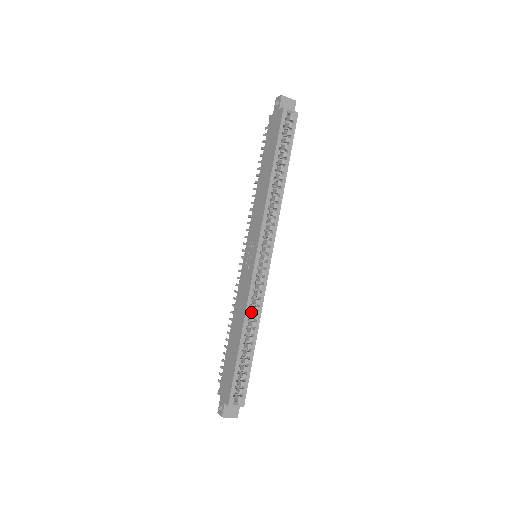
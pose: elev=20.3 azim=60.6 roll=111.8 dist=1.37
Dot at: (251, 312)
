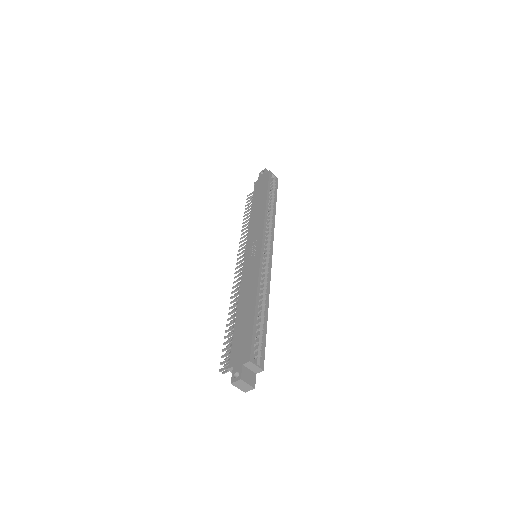
Dot at: occluded
